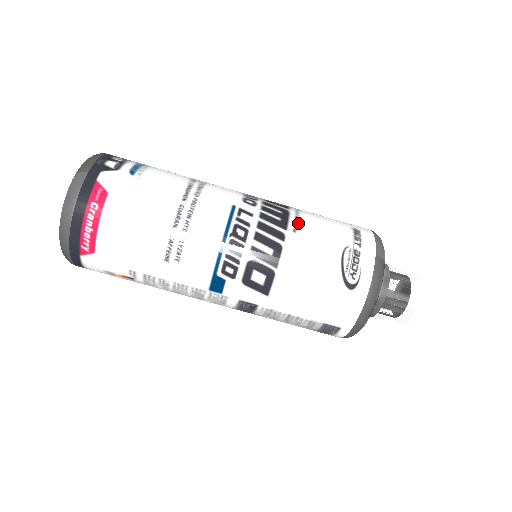
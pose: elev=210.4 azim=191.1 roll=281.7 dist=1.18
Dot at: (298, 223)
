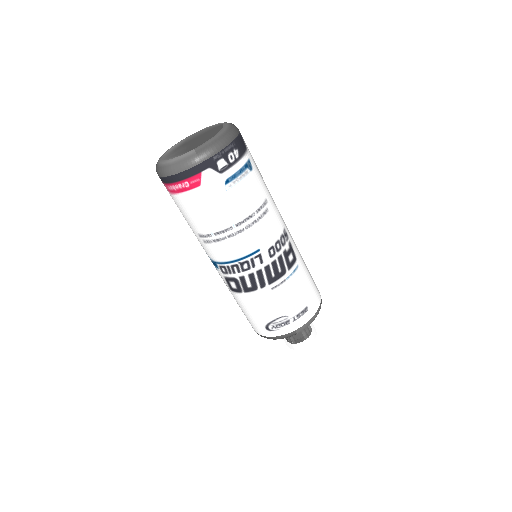
Dot at: (280, 285)
